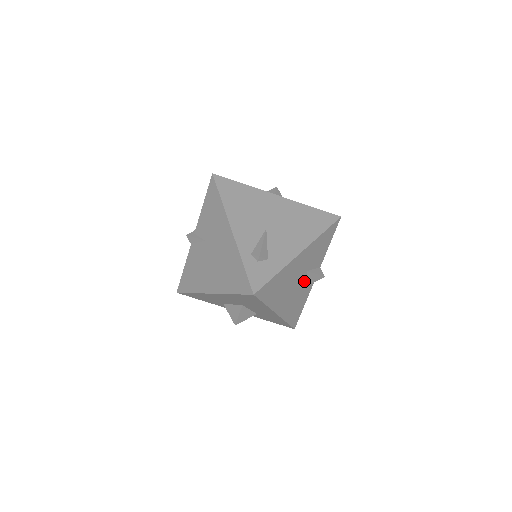
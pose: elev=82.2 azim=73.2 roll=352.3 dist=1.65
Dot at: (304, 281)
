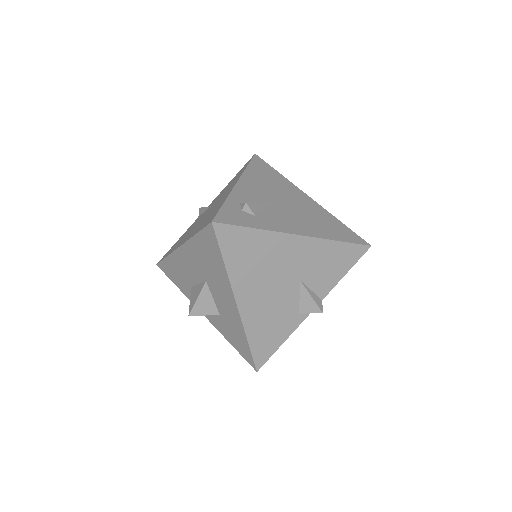
Dot at: (292, 295)
